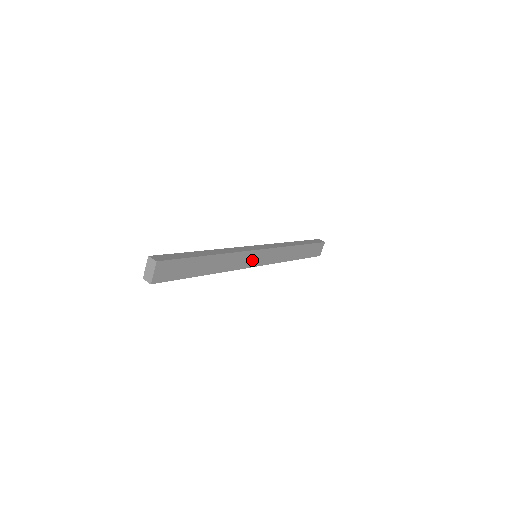
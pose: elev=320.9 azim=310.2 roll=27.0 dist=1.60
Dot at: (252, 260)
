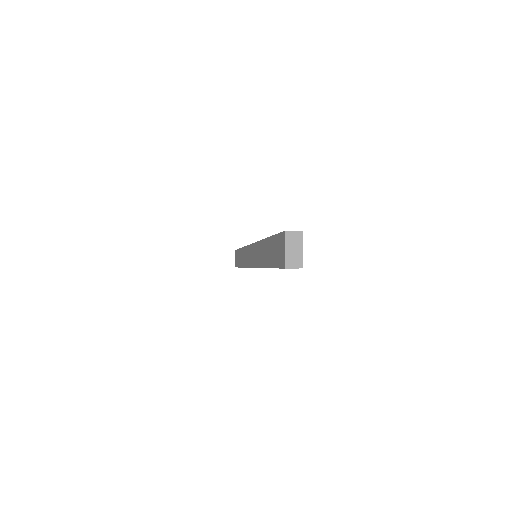
Dot at: occluded
